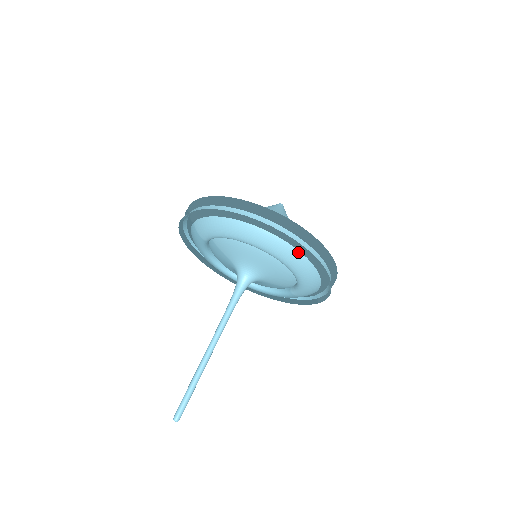
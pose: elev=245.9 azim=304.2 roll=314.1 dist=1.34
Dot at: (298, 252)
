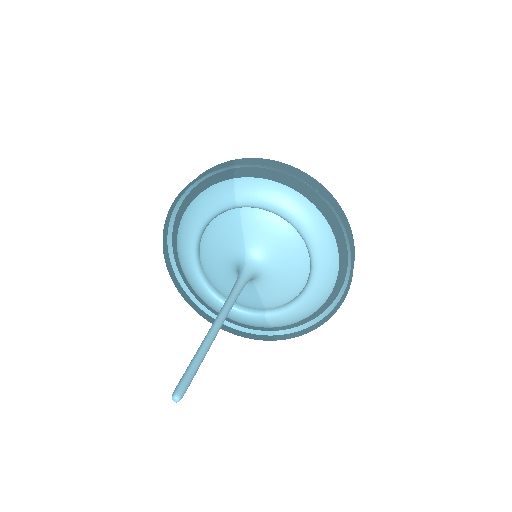
Dot at: (337, 267)
